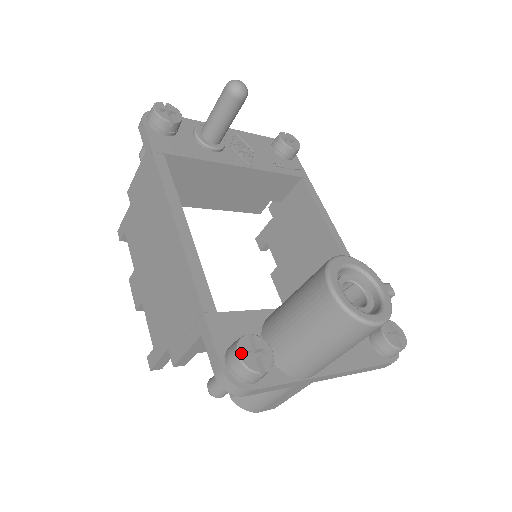
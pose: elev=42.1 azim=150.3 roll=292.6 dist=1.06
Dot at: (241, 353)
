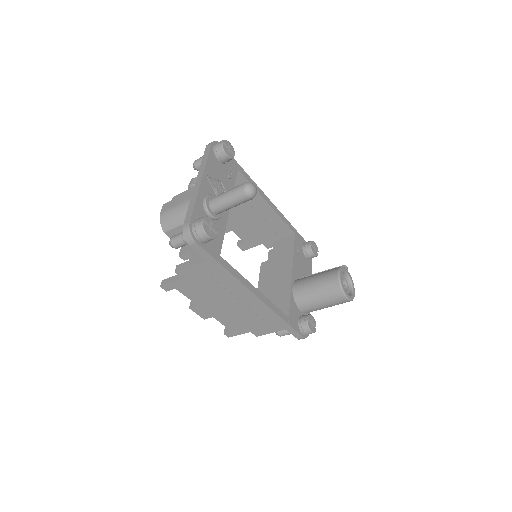
Dot at: (311, 330)
